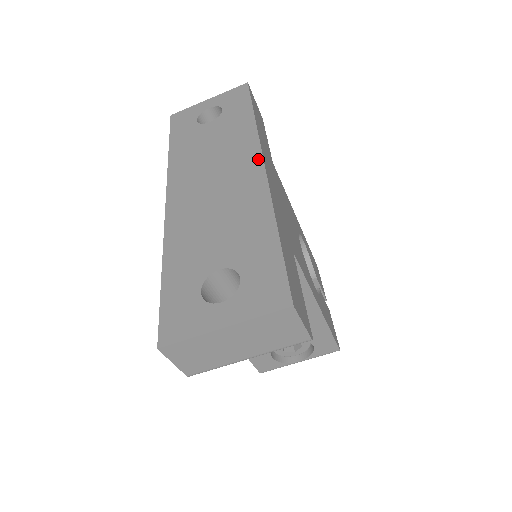
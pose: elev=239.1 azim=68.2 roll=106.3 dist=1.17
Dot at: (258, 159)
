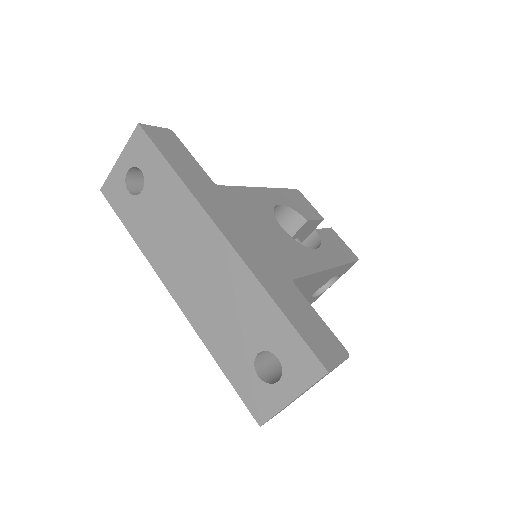
Dot at: (214, 230)
